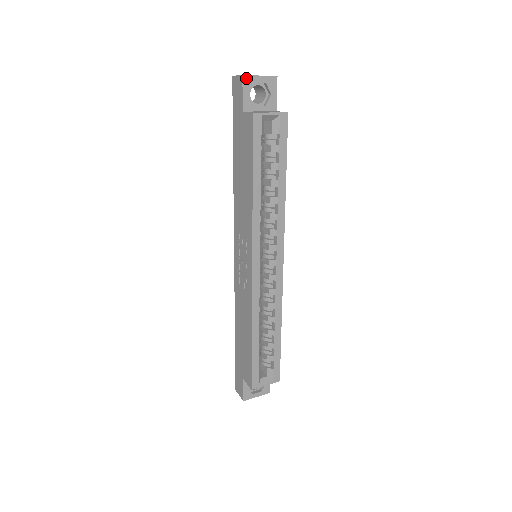
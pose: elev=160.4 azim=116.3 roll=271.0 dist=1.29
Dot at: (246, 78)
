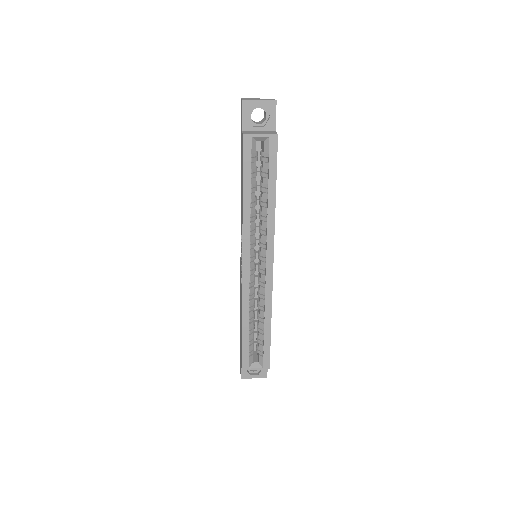
Dot at: (246, 102)
